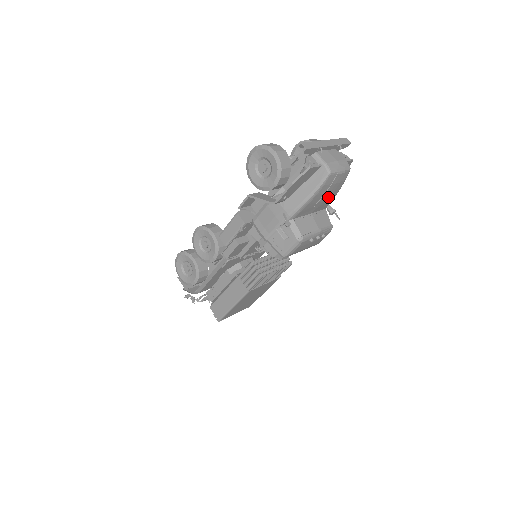
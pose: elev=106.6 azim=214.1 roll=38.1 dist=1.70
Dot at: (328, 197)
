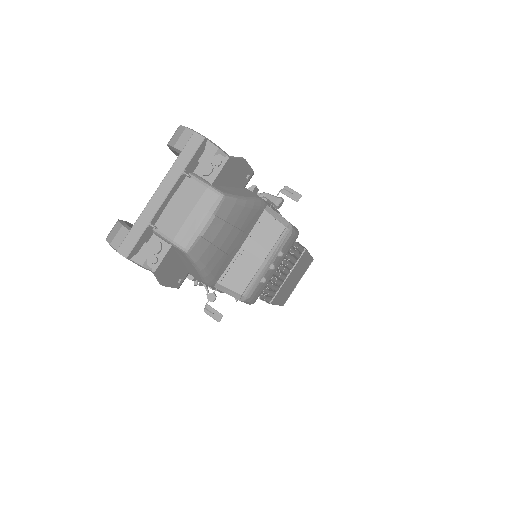
Dot at: (236, 231)
